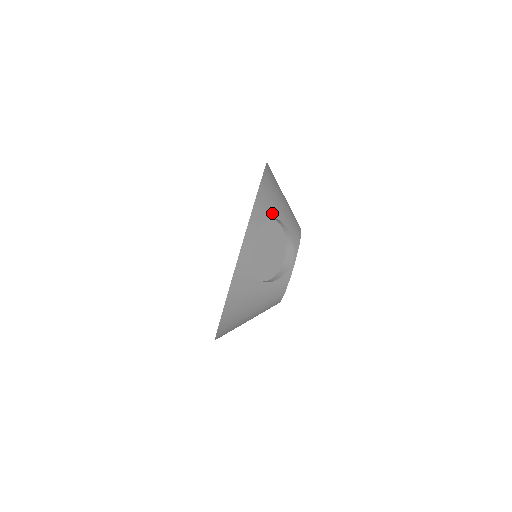
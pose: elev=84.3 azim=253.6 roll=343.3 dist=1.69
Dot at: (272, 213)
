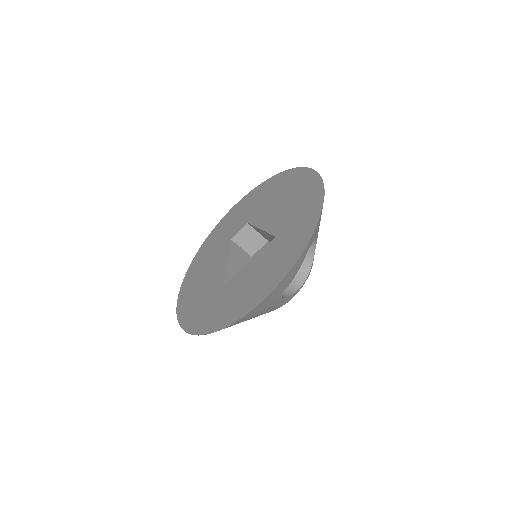
Dot at: (318, 231)
